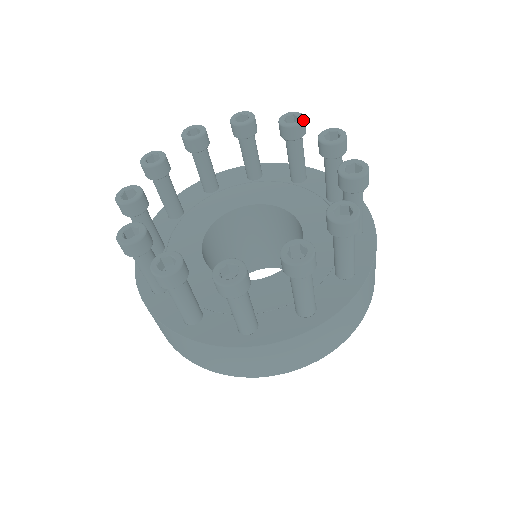
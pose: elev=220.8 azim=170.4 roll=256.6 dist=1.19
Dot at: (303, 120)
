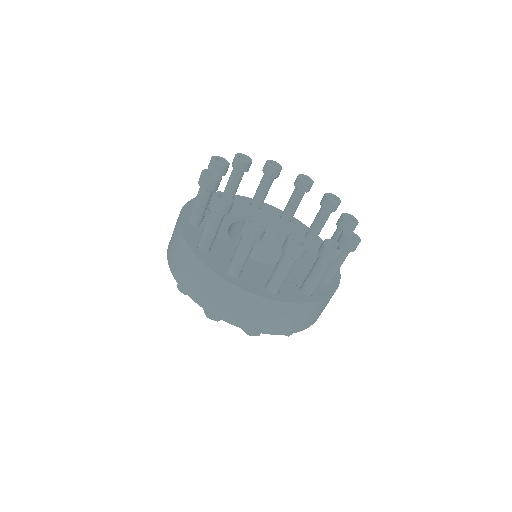
Dot at: occluded
